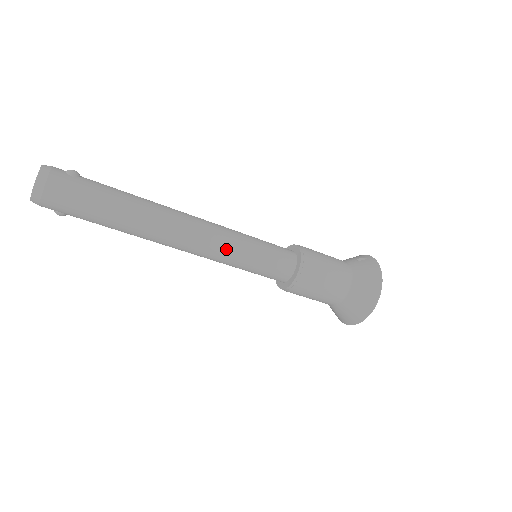
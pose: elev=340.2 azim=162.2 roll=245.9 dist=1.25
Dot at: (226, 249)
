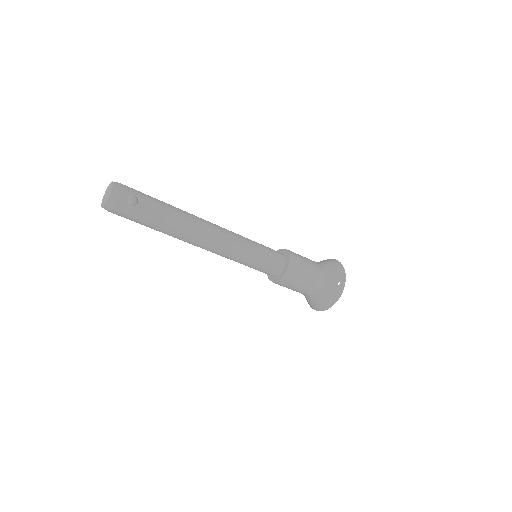
Dot at: (229, 258)
